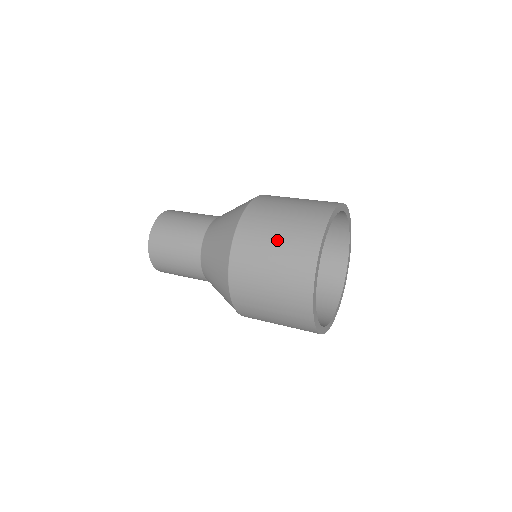
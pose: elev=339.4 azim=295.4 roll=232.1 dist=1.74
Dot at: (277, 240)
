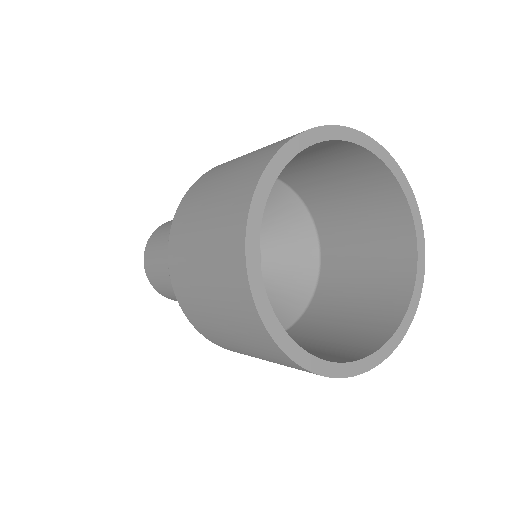
Dot at: occluded
